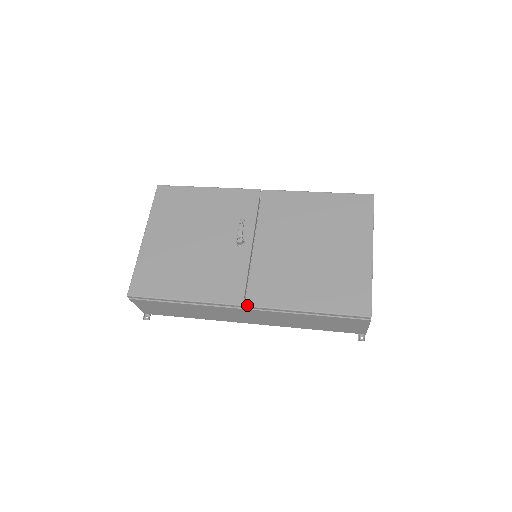
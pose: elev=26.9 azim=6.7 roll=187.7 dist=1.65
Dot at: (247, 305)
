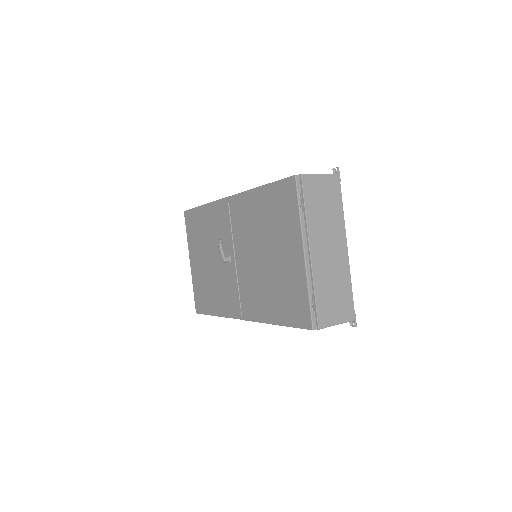
Dot at: (243, 319)
